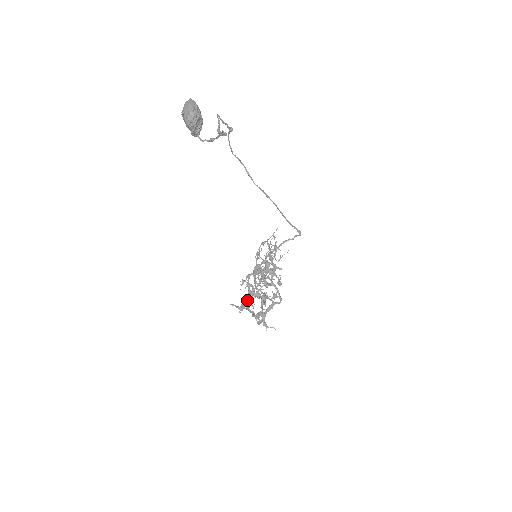
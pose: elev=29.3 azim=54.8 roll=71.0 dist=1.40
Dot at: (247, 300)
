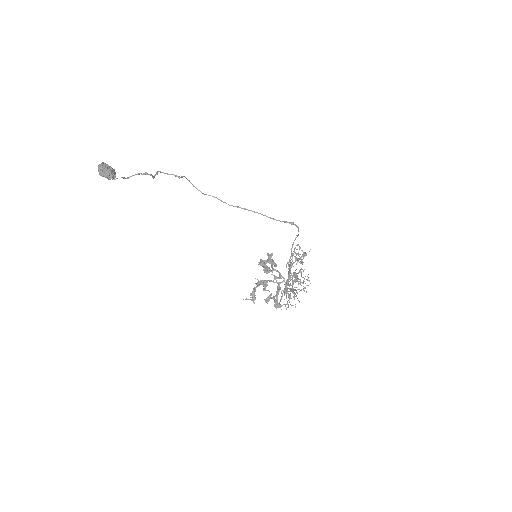
Dot at: (253, 289)
